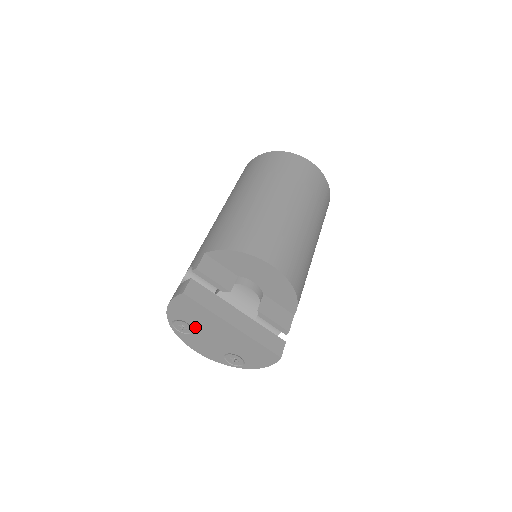
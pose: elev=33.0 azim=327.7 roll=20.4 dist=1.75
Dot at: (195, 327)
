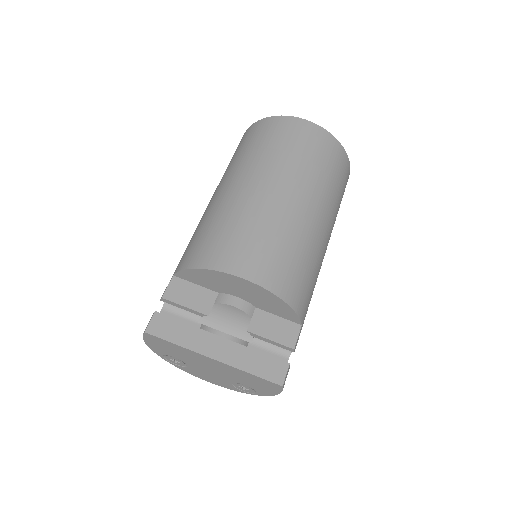
Dot at: (184, 361)
